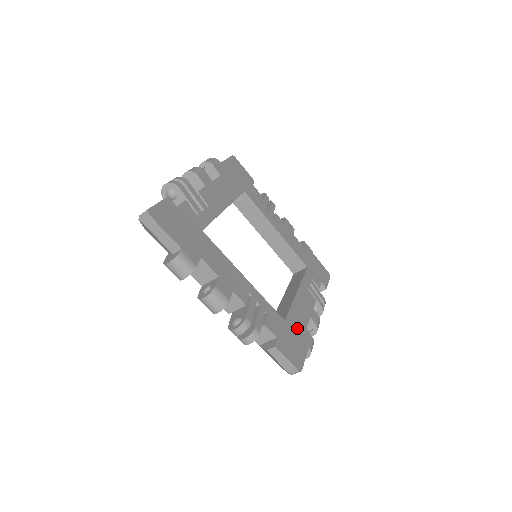
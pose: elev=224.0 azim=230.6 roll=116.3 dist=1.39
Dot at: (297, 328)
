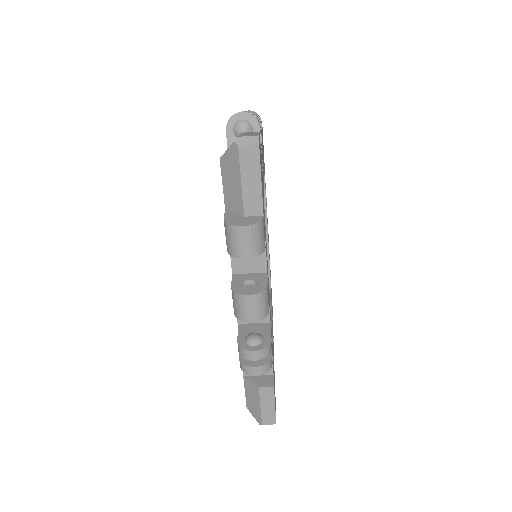
Dot at: occluded
